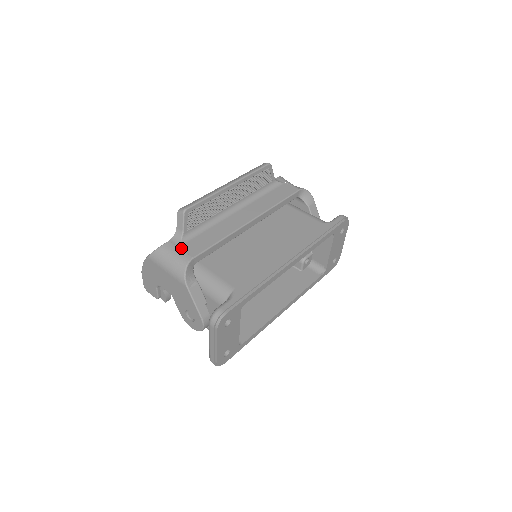
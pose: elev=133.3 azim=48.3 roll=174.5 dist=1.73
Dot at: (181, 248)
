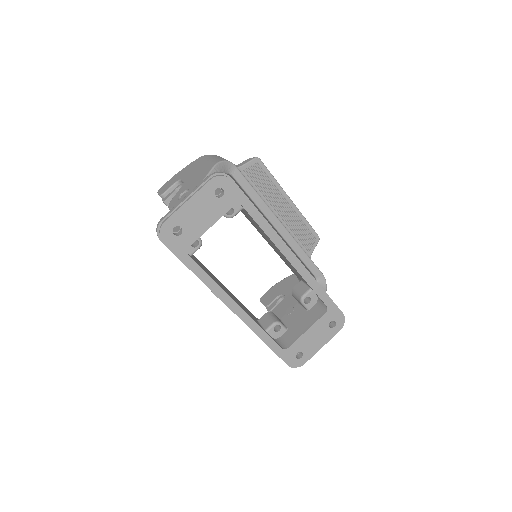
Dot at: occluded
